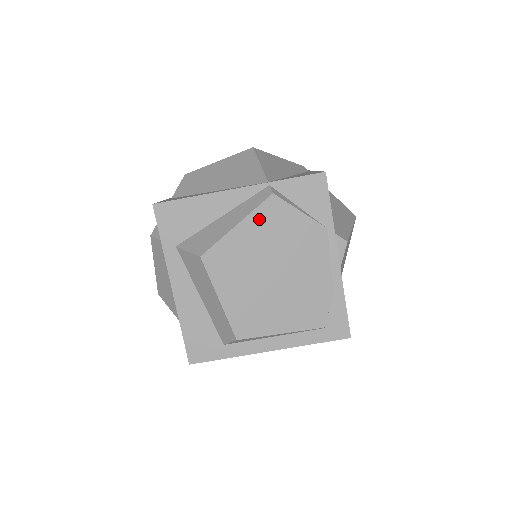
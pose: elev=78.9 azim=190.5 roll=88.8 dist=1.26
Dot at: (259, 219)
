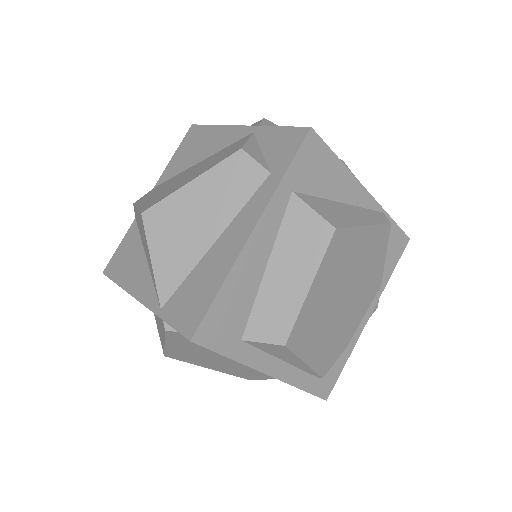
Dot at: (374, 236)
